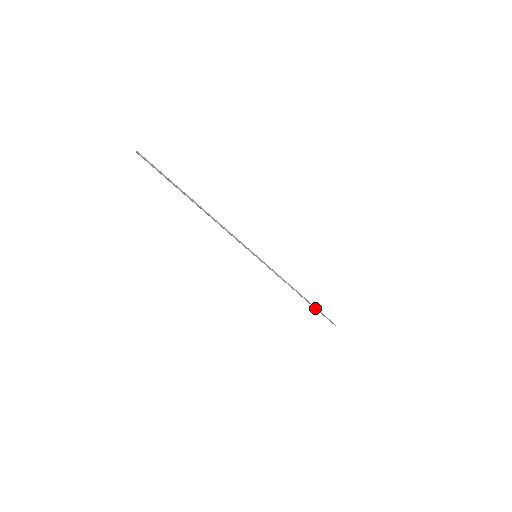
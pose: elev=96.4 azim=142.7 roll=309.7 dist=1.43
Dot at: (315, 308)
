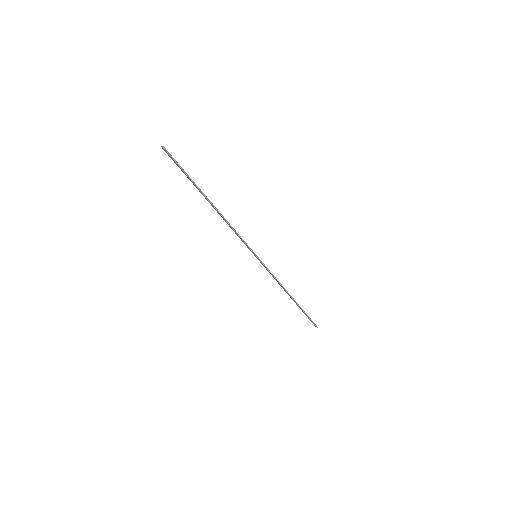
Dot at: (302, 310)
